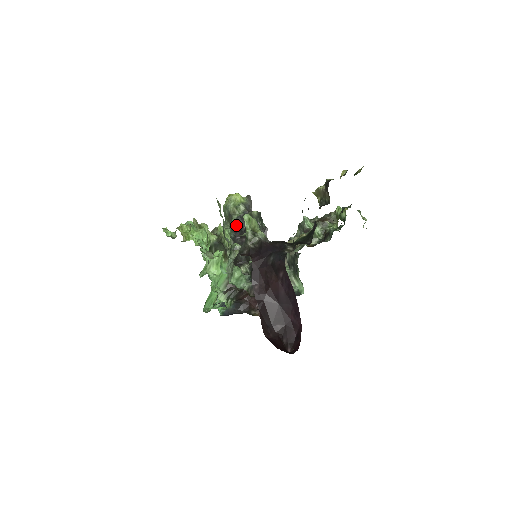
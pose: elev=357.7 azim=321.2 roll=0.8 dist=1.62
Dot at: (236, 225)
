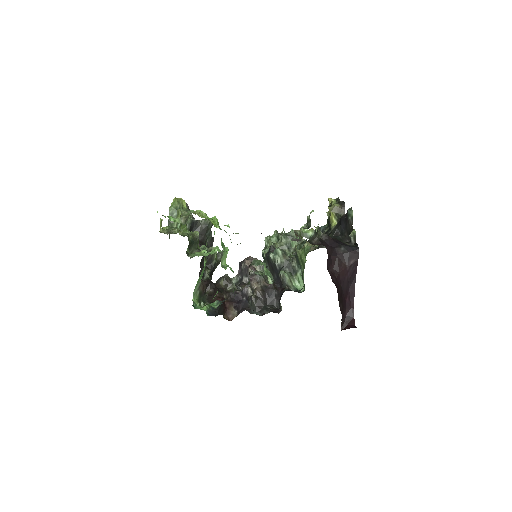
Dot at: (190, 229)
